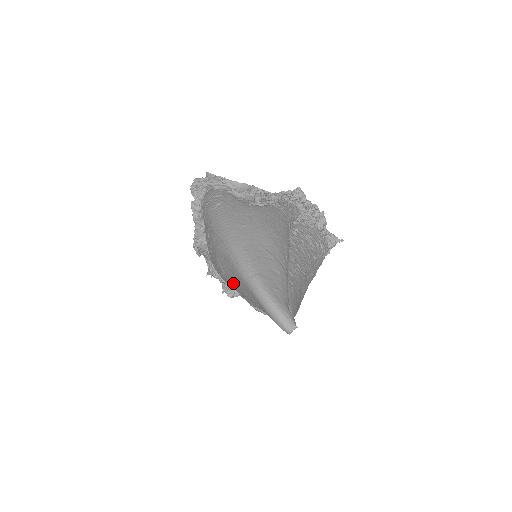
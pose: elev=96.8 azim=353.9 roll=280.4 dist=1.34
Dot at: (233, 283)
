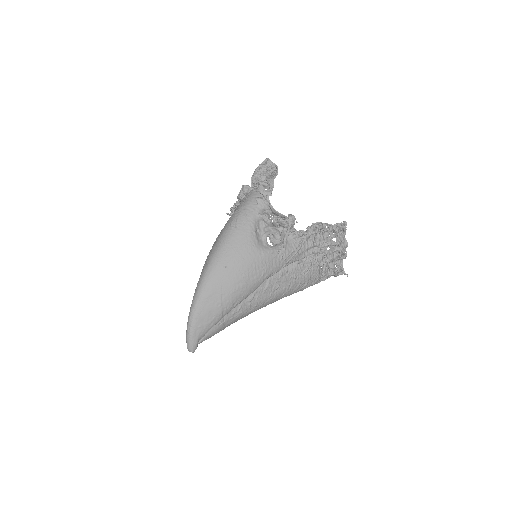
Dot at: occluded
